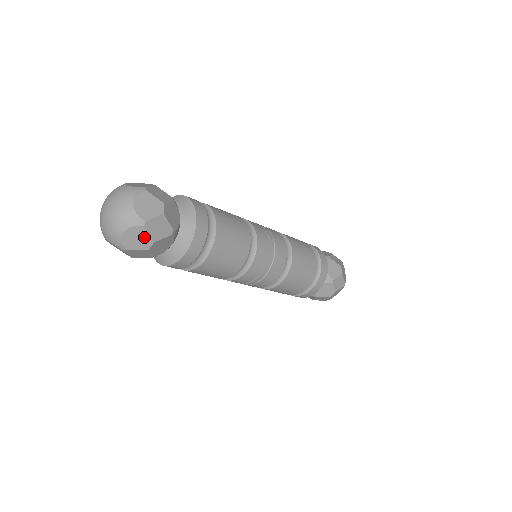
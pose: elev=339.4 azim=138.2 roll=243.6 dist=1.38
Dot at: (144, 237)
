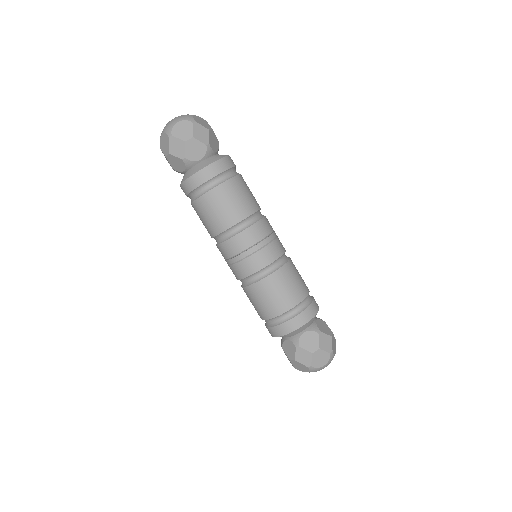
Dot at: (167, 145)
